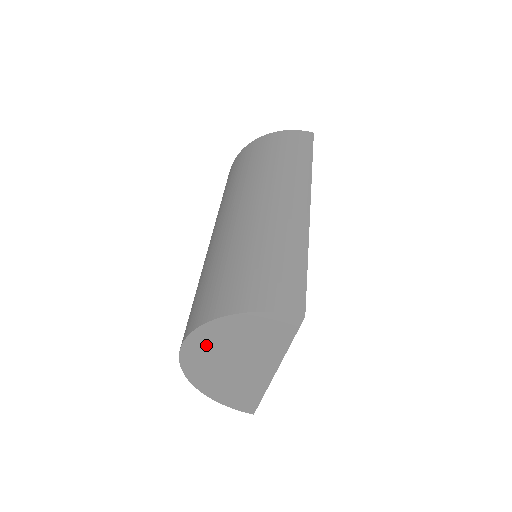
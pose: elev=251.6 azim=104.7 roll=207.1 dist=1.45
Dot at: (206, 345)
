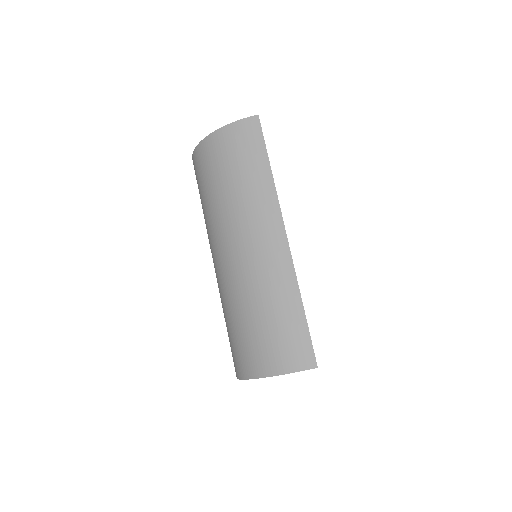
Dot at: occluded
